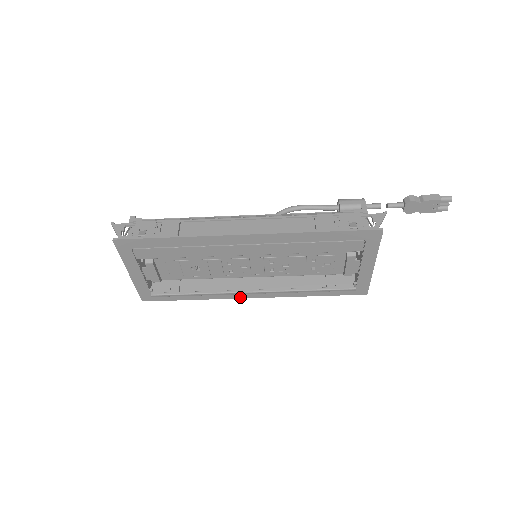
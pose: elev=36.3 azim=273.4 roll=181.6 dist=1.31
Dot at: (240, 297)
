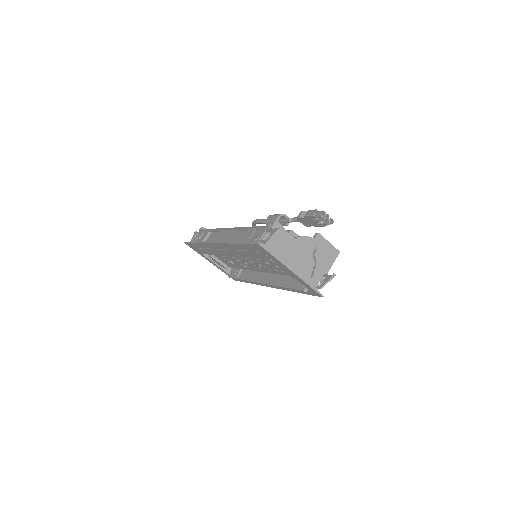
Dot at: (265, 285)
